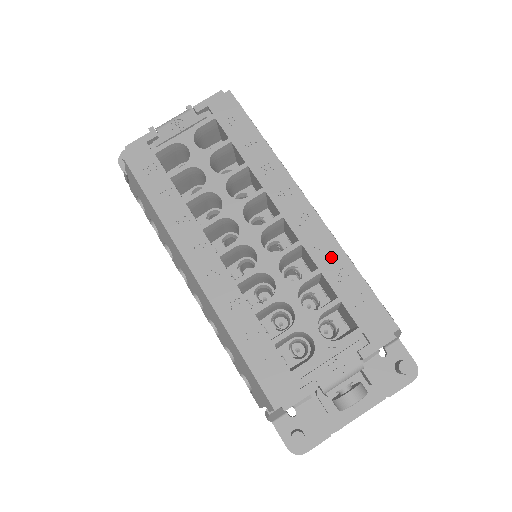
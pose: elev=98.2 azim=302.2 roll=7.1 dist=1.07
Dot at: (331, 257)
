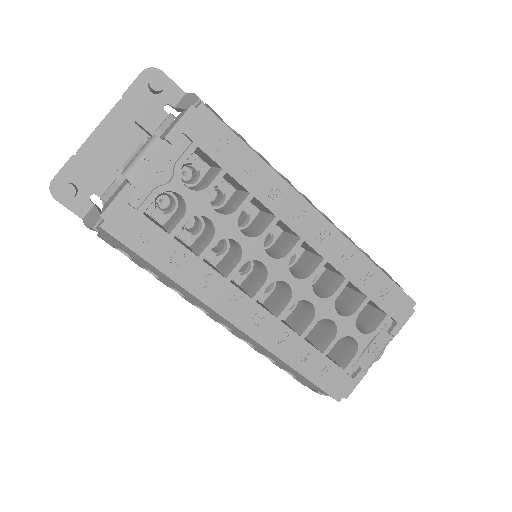
Dot at: (355, 264)
